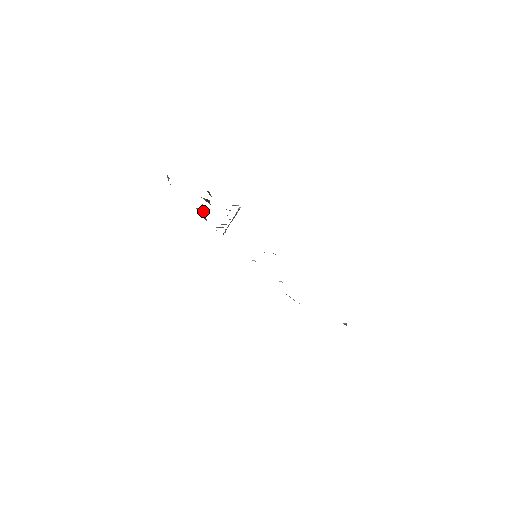
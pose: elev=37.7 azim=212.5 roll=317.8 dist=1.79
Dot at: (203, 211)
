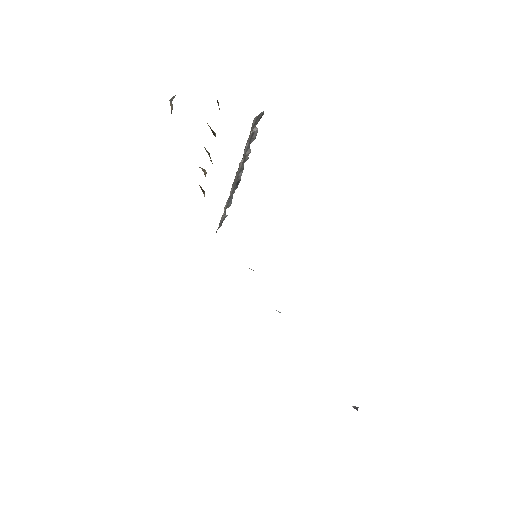
Dot at: (203, 170)
